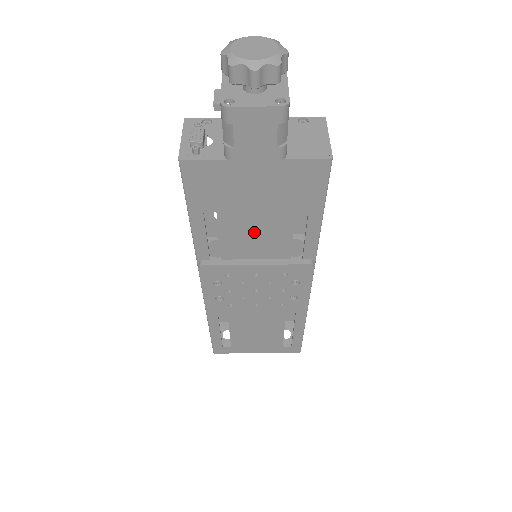
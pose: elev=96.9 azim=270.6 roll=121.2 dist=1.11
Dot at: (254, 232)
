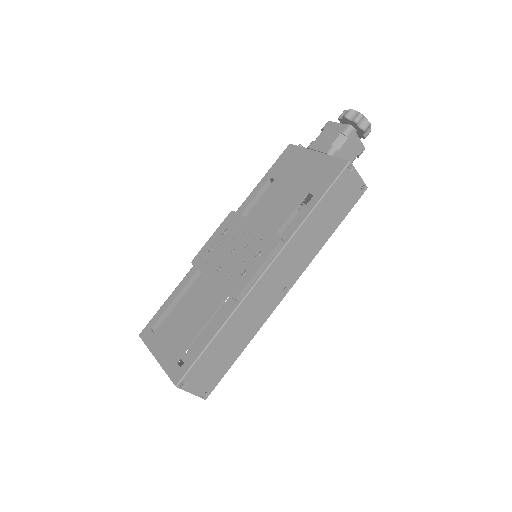
Dot at: (277, 202)
